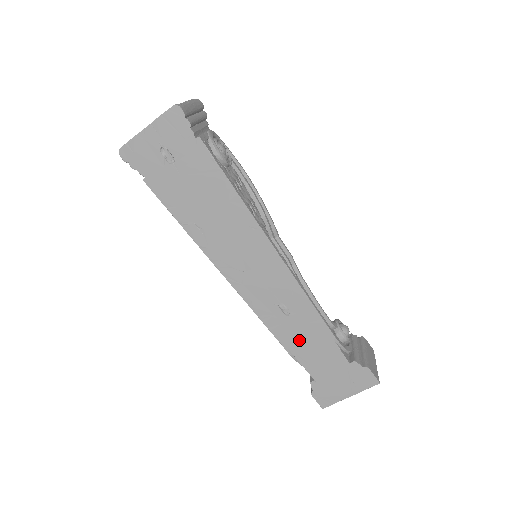
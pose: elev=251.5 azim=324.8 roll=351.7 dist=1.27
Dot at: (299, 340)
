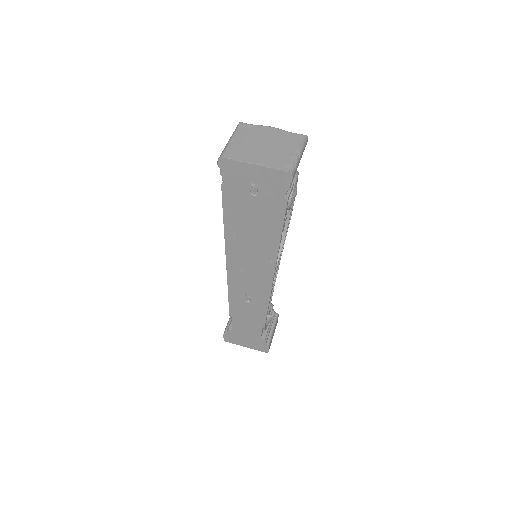
Dot at: (242, 314)
